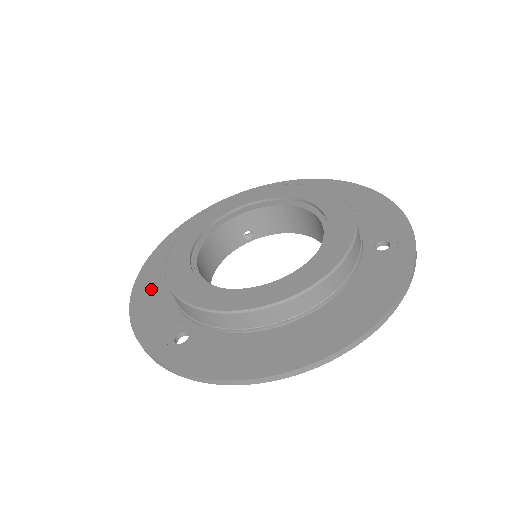
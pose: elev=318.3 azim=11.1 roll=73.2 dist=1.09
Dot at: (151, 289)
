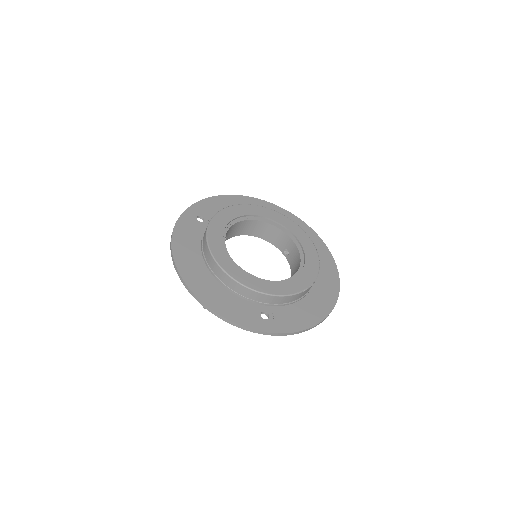
Dot at: (209, 291)
